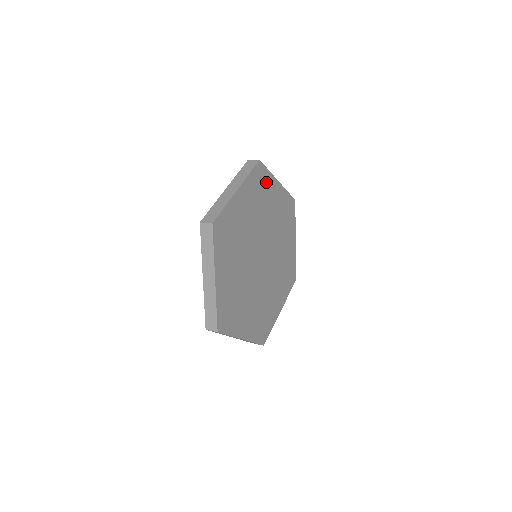
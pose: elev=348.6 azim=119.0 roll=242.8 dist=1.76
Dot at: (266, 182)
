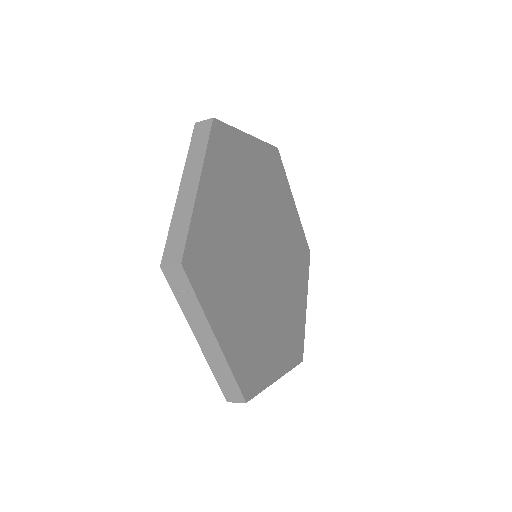
Dot at: (281, 181)
